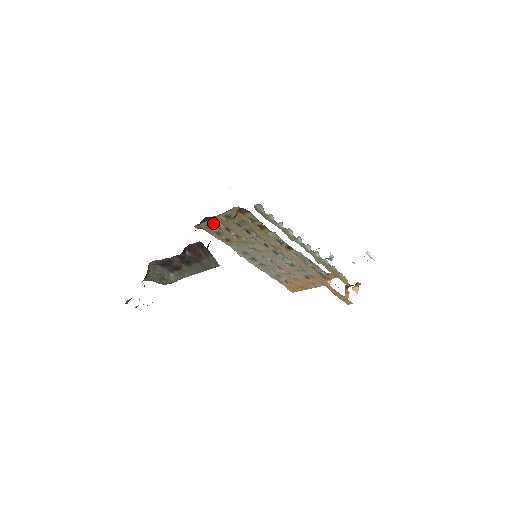
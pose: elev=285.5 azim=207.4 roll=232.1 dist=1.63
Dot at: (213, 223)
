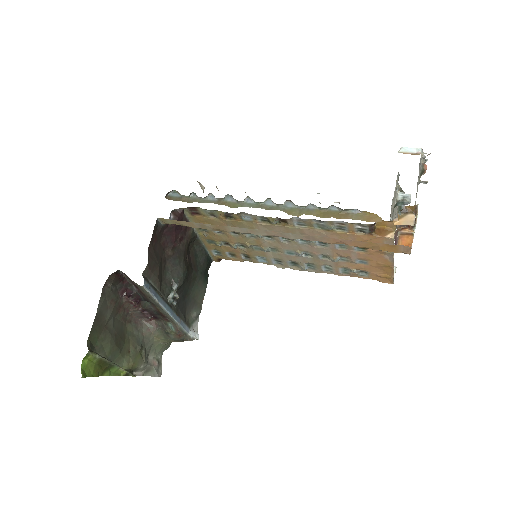
Dot at: (211, 246)
